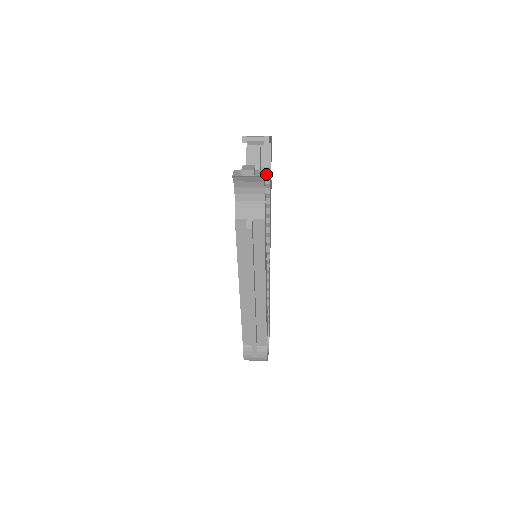
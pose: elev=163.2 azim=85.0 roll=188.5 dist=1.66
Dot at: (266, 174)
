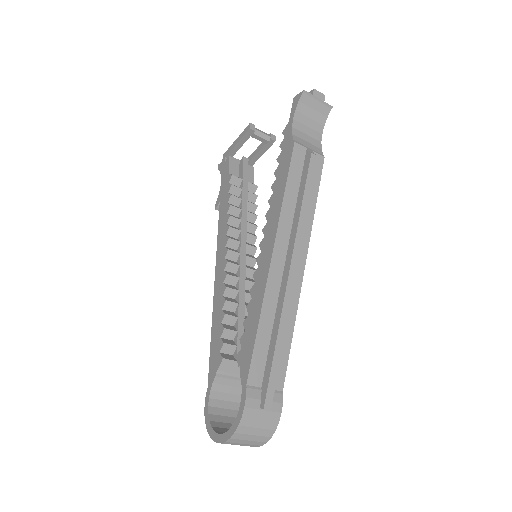
Dot at: (253, 185)
